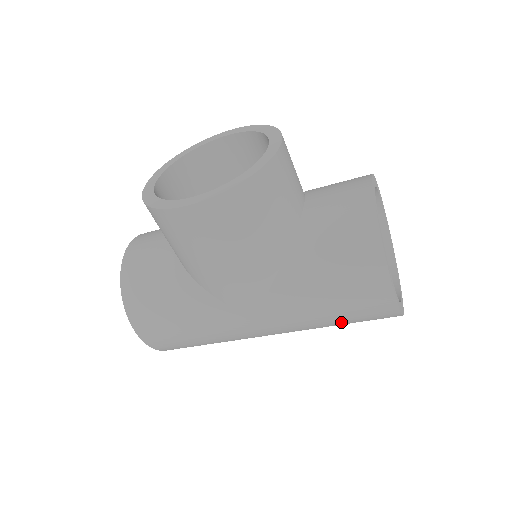
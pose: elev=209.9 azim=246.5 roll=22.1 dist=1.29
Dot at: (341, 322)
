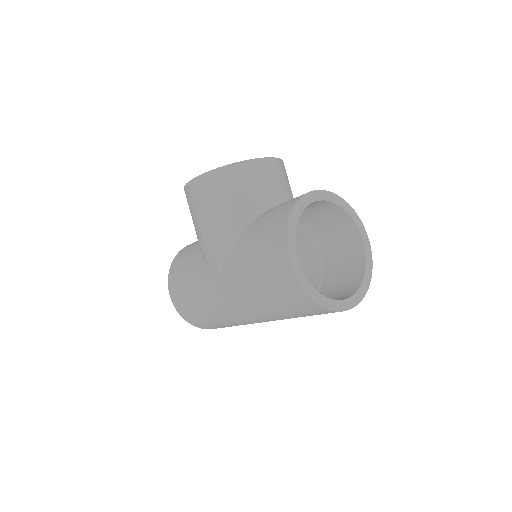
Dot at: (270, 298)
